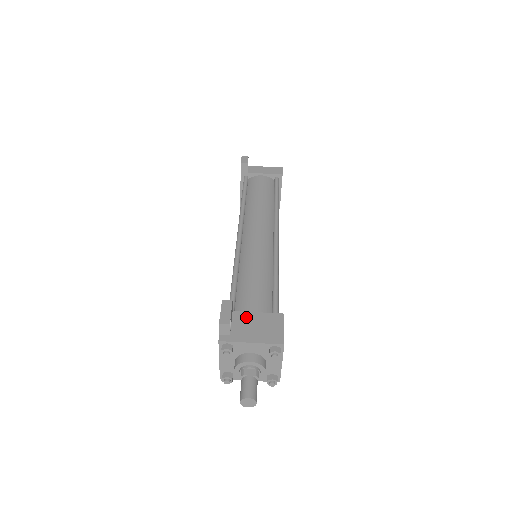
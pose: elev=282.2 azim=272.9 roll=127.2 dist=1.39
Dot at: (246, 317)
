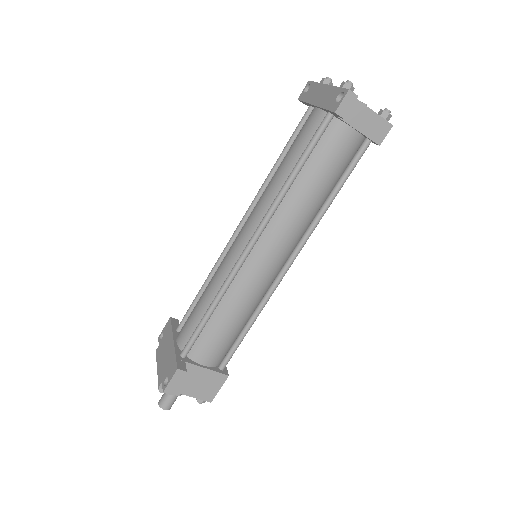
Dot at: (194, 371)
